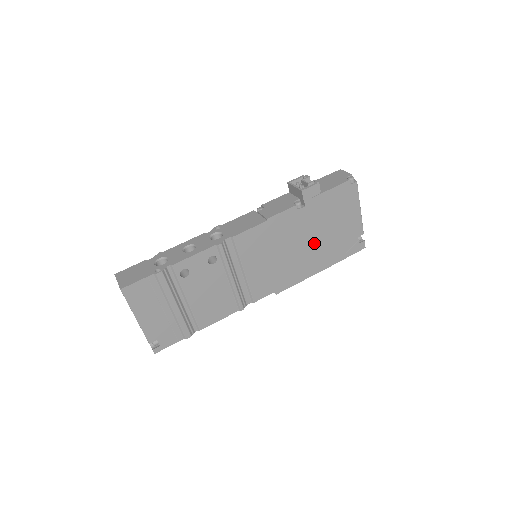
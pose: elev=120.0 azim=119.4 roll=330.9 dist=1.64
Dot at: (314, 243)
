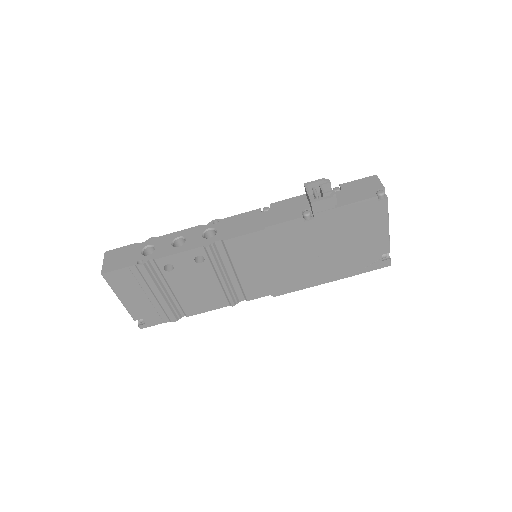
Dot at: (323, 255)
